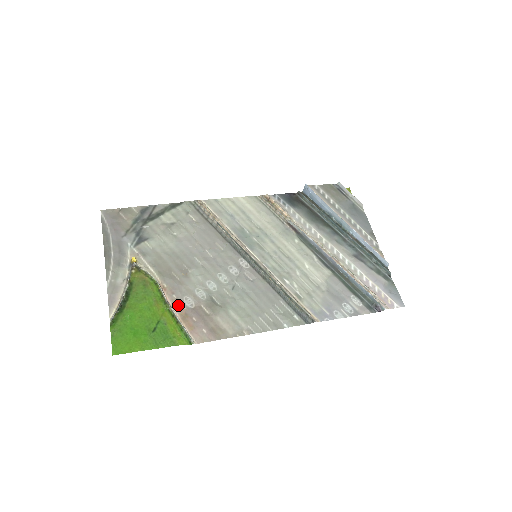
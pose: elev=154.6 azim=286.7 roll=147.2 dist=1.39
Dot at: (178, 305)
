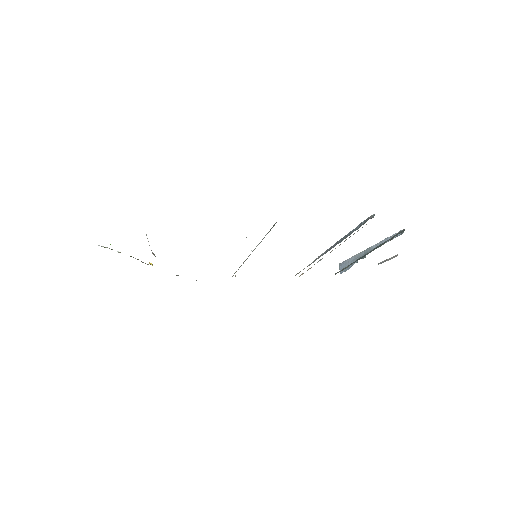
Dot at: occluded
